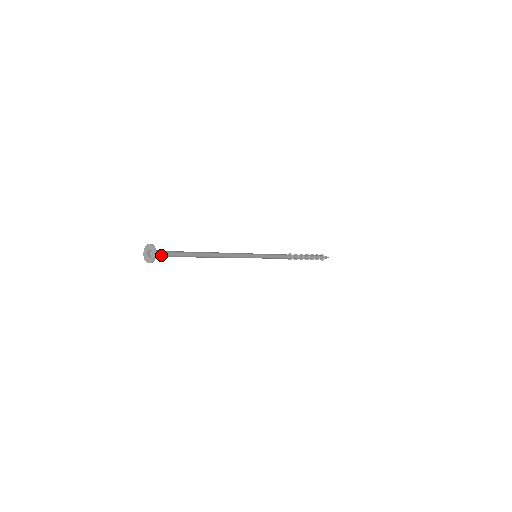
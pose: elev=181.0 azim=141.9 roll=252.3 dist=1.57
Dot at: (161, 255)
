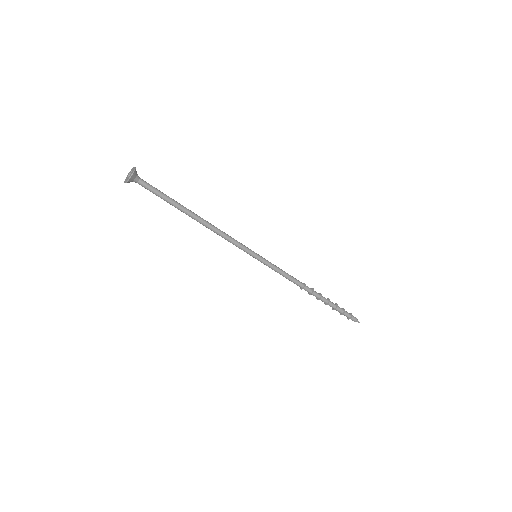
Dot at: (142, 180)
